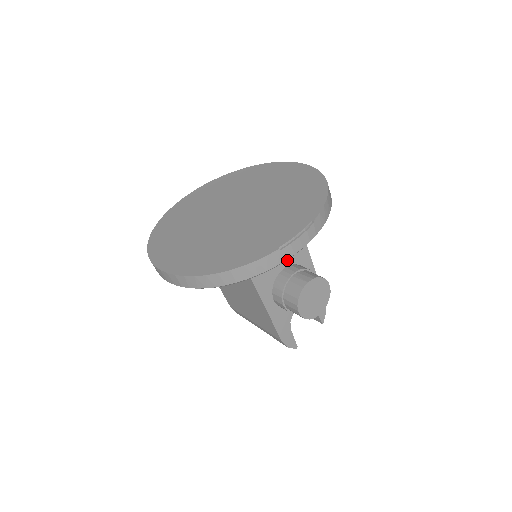
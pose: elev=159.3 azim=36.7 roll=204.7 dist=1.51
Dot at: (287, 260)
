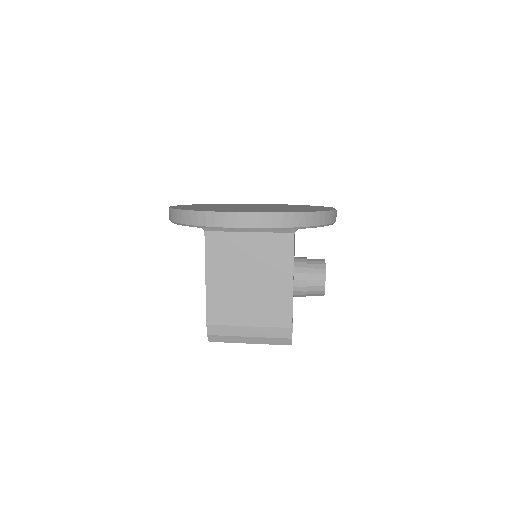
Dot at: occluded
